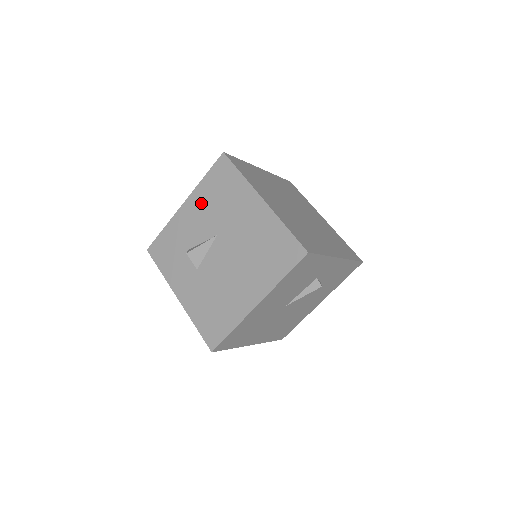
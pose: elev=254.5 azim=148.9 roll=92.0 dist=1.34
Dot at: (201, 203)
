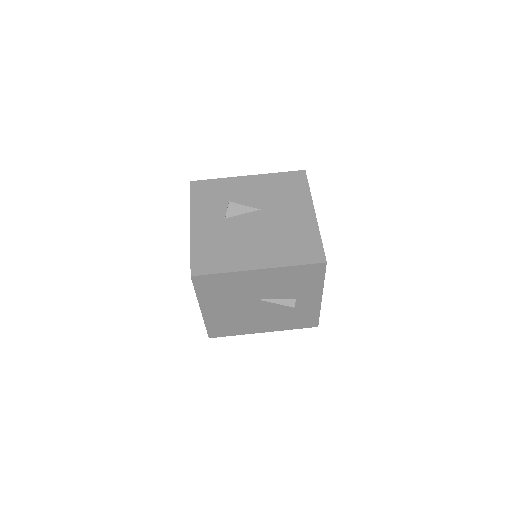
Dot at: (264, 184)
